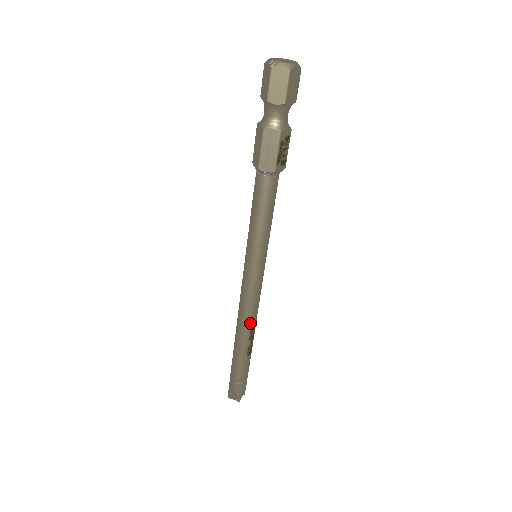
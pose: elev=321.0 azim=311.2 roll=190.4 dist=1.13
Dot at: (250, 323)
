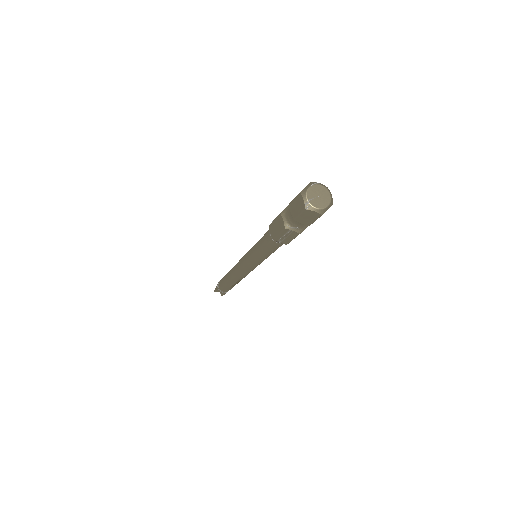
Dot at: (241, 279)
